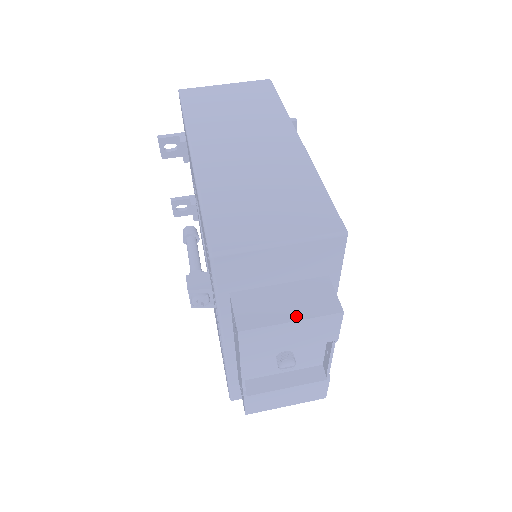
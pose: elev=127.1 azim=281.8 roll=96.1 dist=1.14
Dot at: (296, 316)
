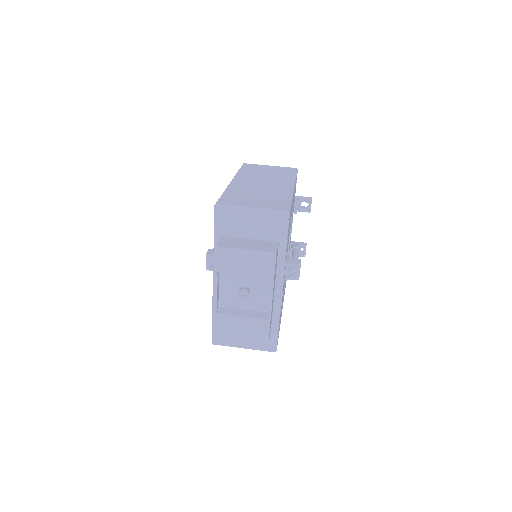
Dot at: (250, 248)
